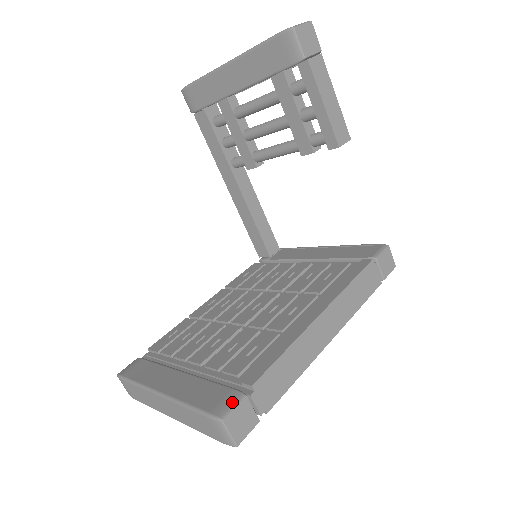
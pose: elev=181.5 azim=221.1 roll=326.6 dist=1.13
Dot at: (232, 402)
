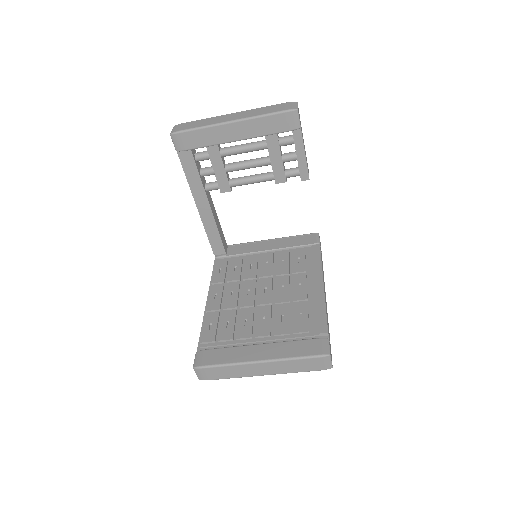
Dot at: (326, 345)
